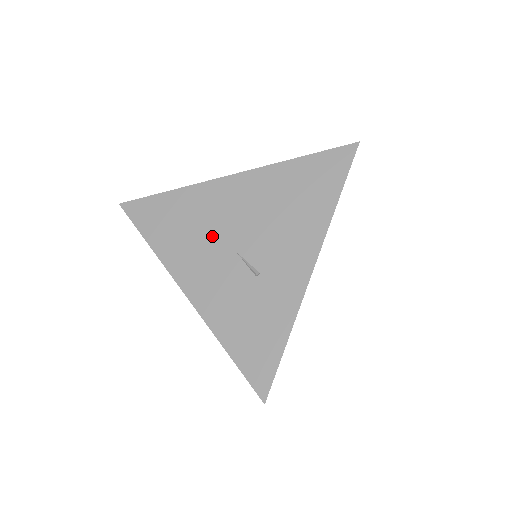
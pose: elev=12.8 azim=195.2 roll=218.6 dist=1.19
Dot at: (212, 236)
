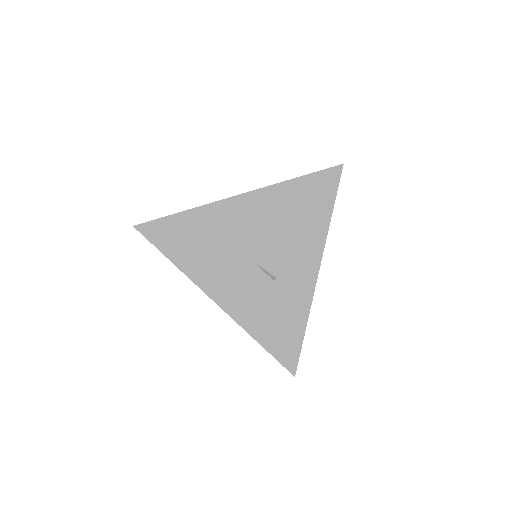
Dot at: (231, 250)
